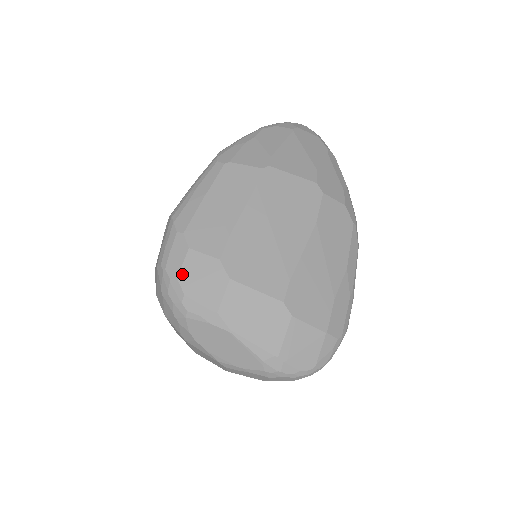
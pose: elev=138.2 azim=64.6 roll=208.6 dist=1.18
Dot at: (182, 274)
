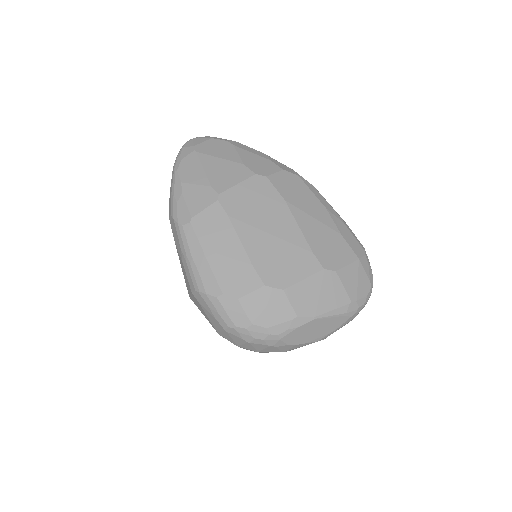
Dot at: (251, 318)
